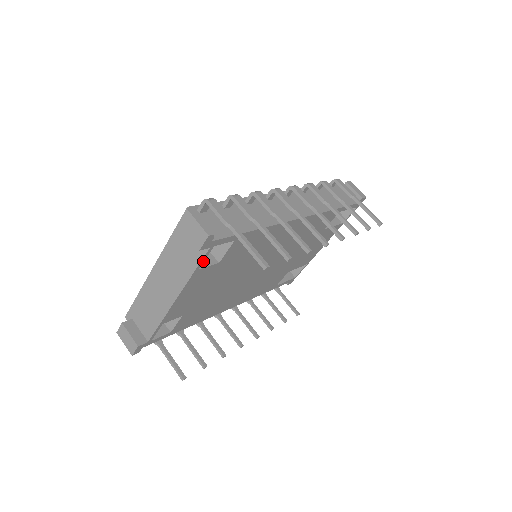
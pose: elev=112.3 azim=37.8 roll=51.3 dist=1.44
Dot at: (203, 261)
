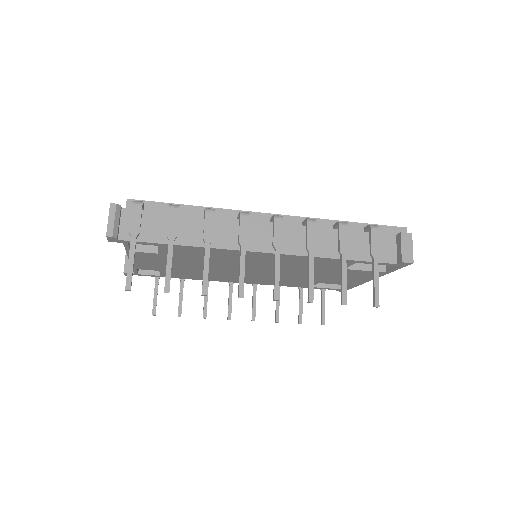
Dot at: (129, 248)
